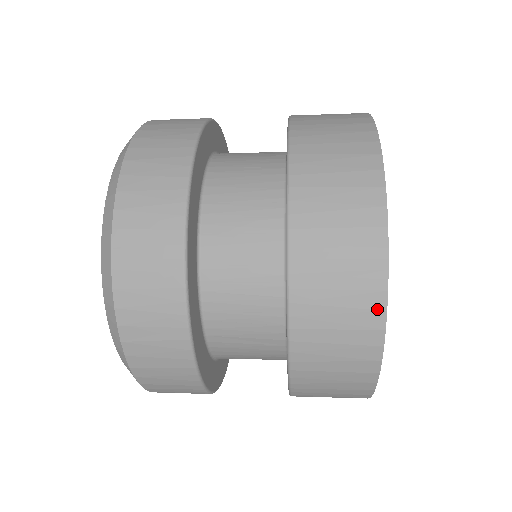
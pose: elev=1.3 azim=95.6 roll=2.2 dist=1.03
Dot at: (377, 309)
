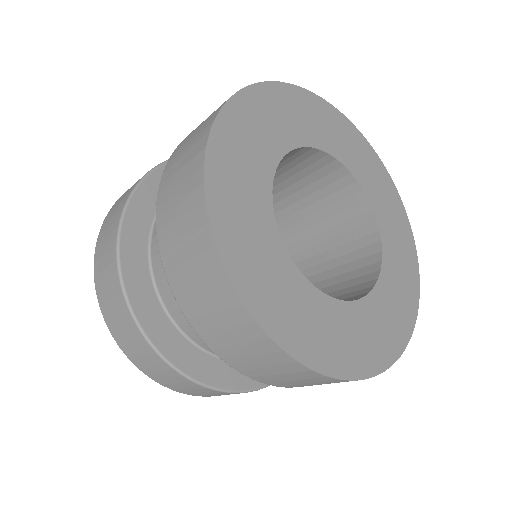
Dot at: (198, 167)
